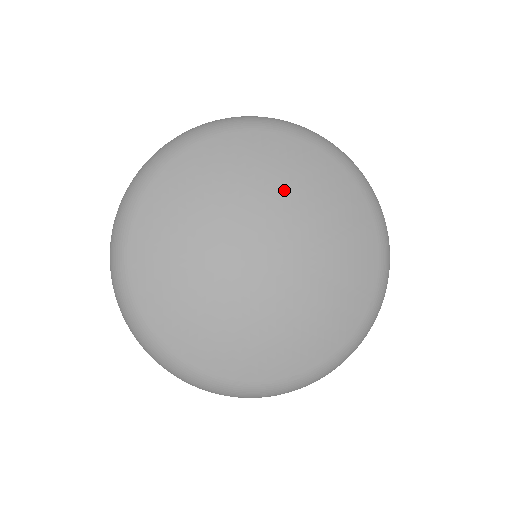
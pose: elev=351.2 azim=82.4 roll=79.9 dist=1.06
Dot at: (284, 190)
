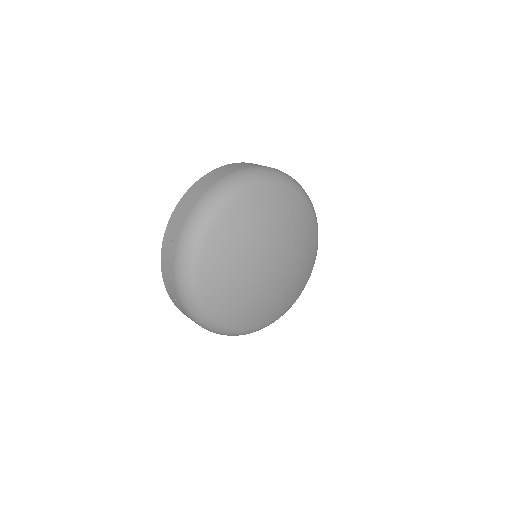
Dot at: (287, 226)
